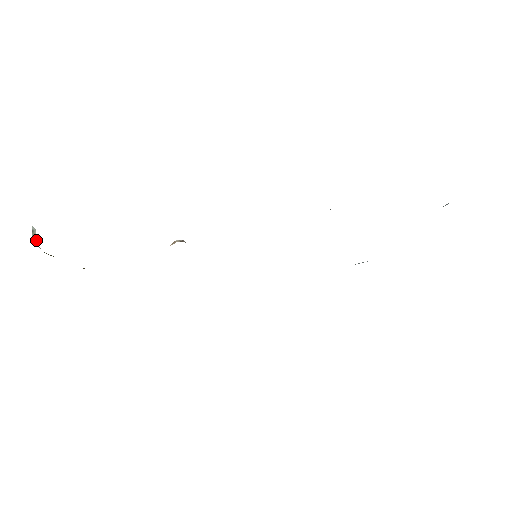
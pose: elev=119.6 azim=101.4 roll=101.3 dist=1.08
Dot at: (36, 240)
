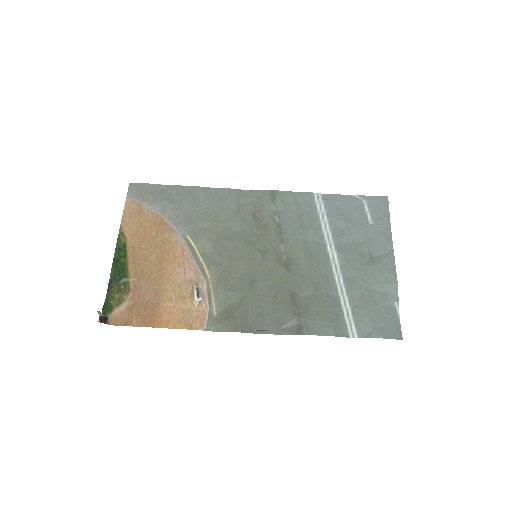
Dot at: (102, 314)
